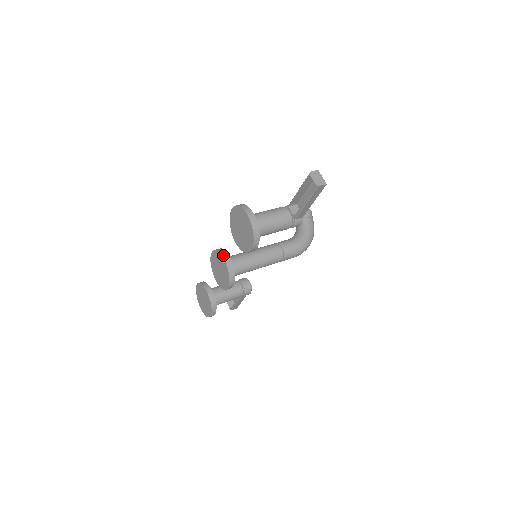
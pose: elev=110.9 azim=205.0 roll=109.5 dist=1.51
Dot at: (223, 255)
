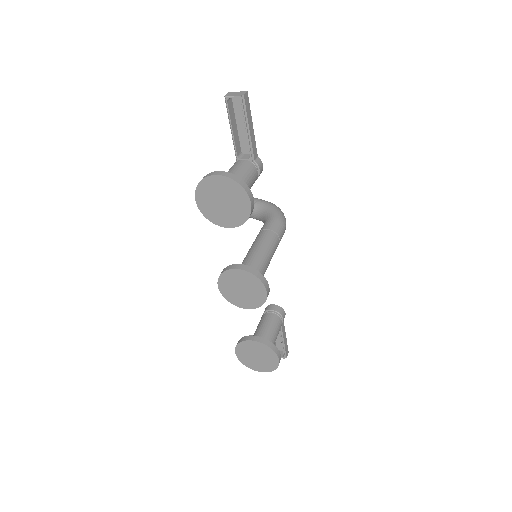
Dot at: (231, 268)
